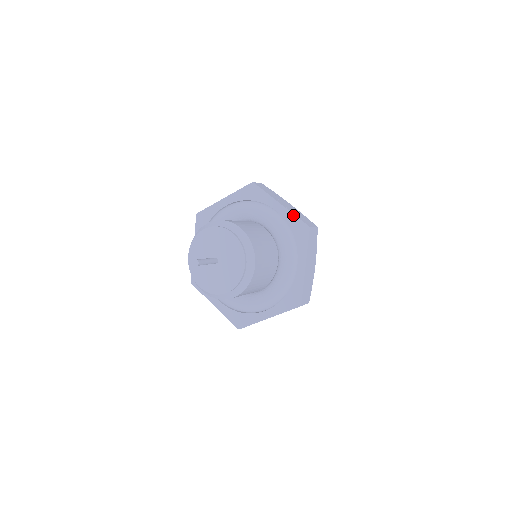
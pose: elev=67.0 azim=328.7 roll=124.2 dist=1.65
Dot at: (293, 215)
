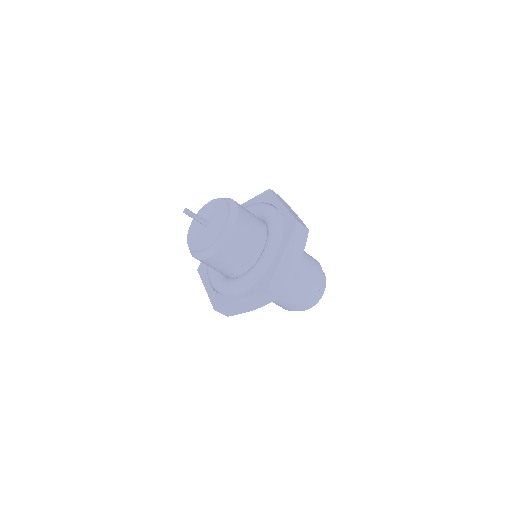
Dot at: (288, 212)
